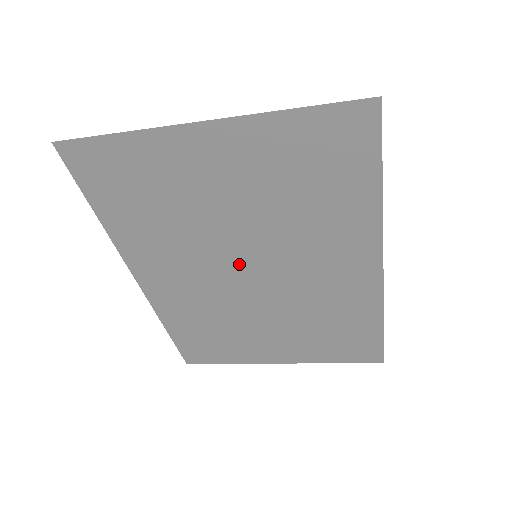
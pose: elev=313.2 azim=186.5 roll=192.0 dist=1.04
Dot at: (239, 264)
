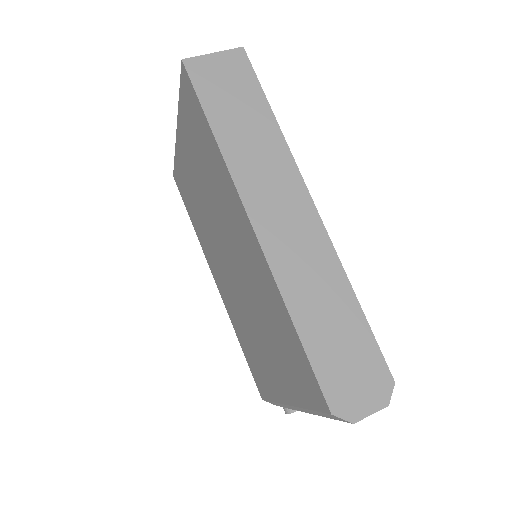
Dot at: (223, 249)
